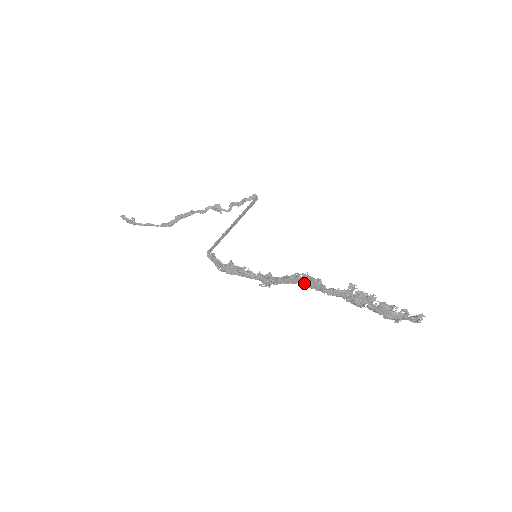
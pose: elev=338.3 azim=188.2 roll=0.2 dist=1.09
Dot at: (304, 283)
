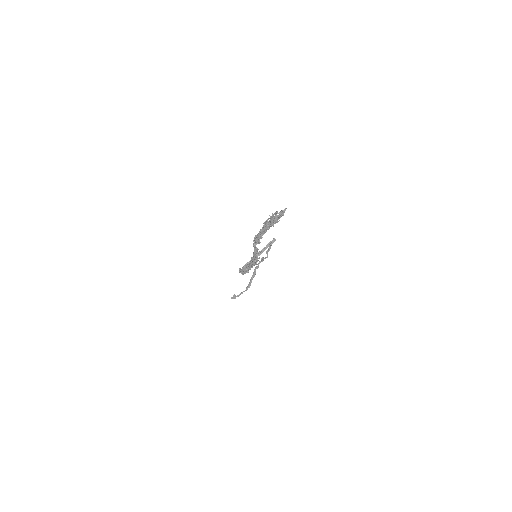
Dot at: (255, 241)
